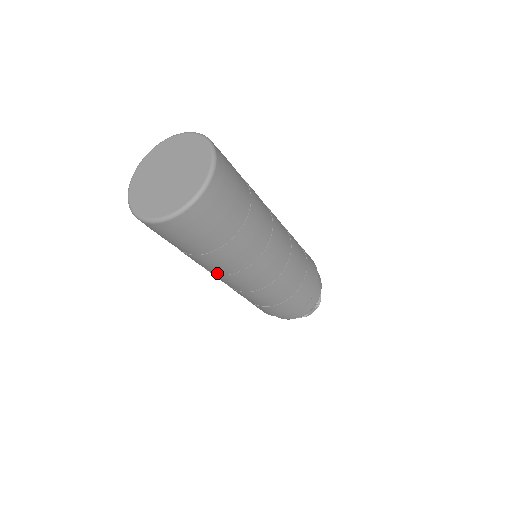
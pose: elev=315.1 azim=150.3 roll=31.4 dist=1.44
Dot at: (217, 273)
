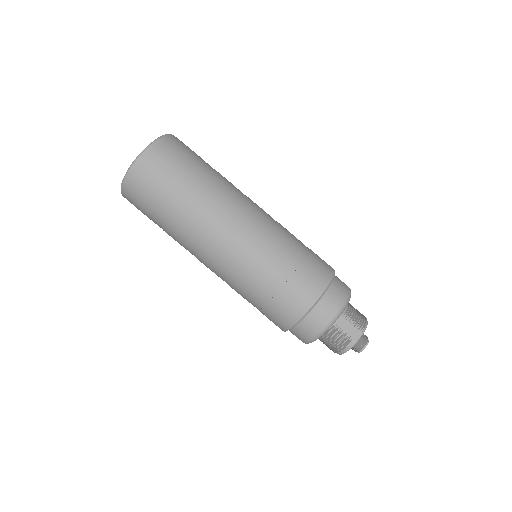
Dot at: (198, 244)
